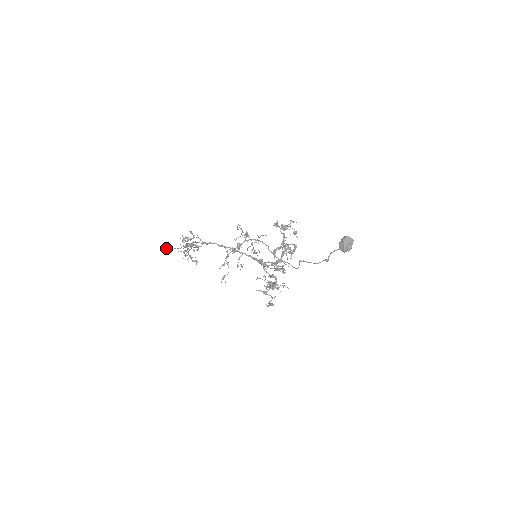
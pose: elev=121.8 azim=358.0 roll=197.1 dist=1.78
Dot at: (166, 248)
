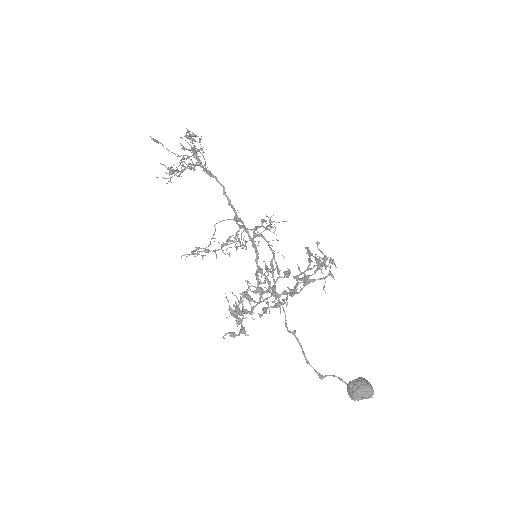
Dot at: occluded
